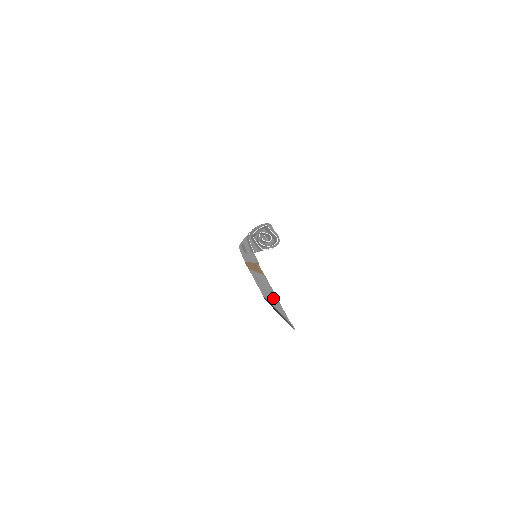
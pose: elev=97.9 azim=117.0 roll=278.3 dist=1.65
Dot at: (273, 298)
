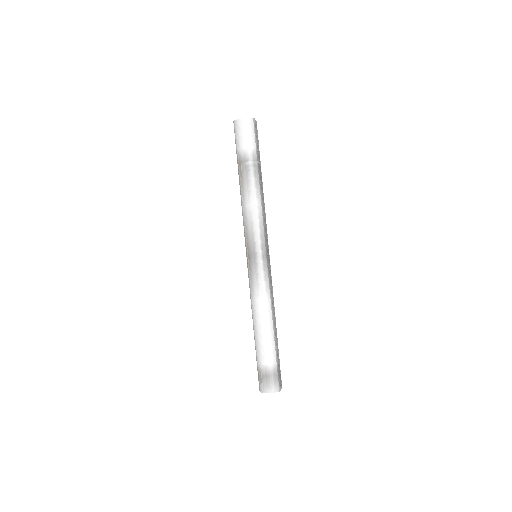
Dot at: occluded
